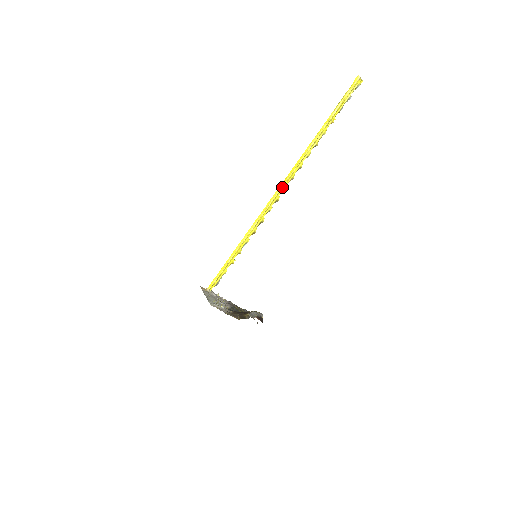
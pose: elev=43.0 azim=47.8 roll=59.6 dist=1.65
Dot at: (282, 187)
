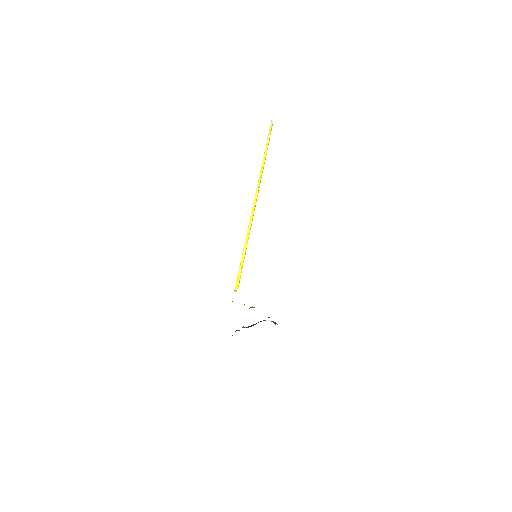
Dot at: occluded
